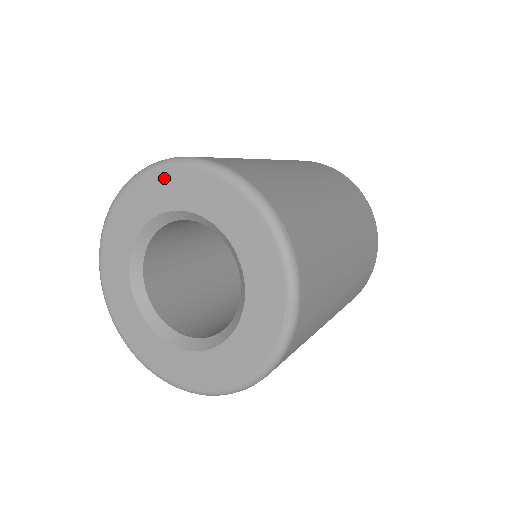
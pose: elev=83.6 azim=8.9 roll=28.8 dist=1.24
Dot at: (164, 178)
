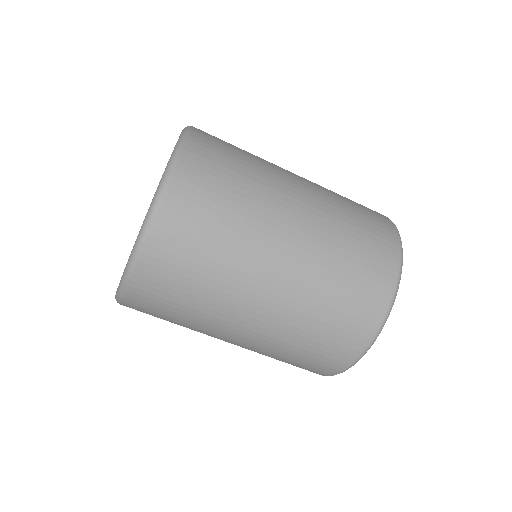
Dot at: occluded
